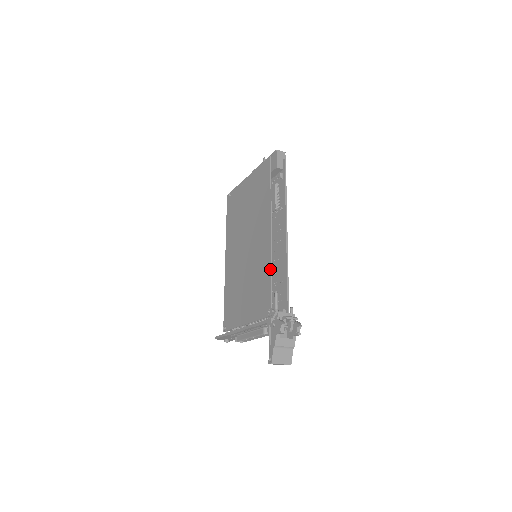
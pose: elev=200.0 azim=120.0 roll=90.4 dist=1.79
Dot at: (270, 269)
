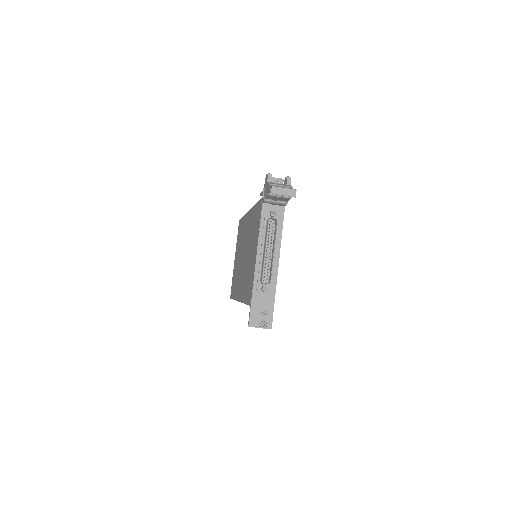
Dot at: (254, 206)
